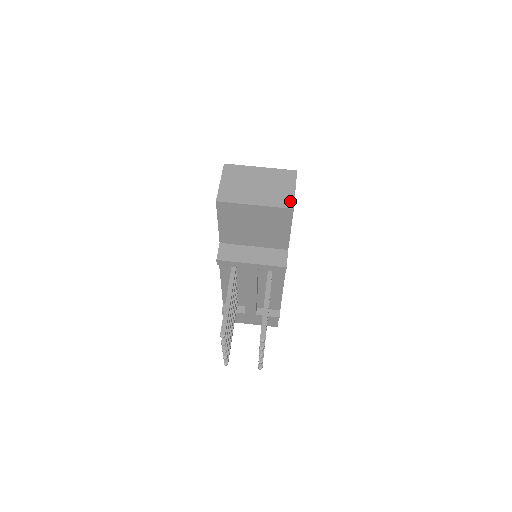
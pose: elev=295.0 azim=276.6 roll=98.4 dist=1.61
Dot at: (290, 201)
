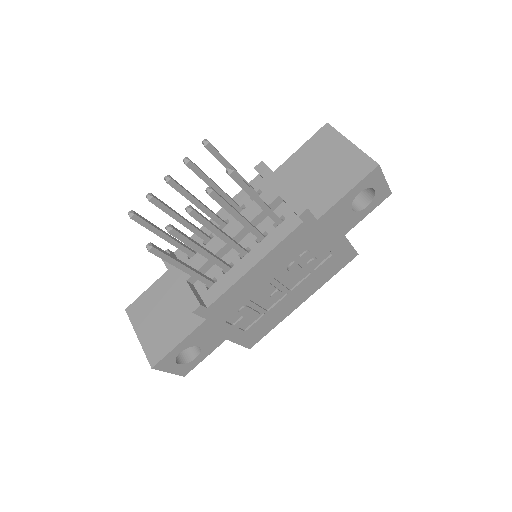
Dot at: occluded
